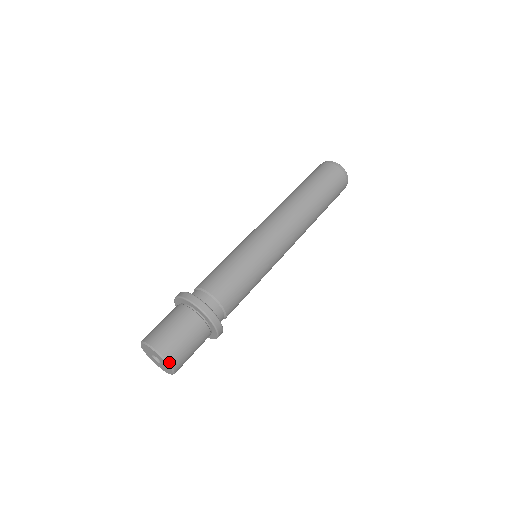
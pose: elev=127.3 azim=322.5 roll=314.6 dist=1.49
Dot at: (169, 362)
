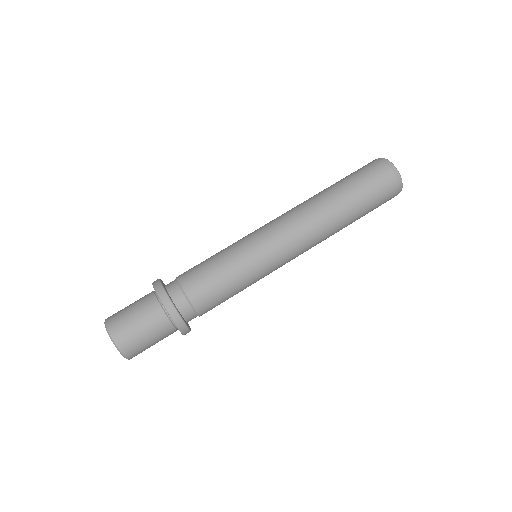
Dot at: (119, 347)
